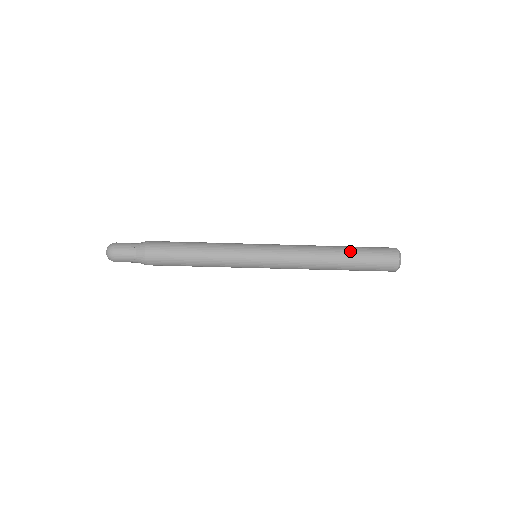
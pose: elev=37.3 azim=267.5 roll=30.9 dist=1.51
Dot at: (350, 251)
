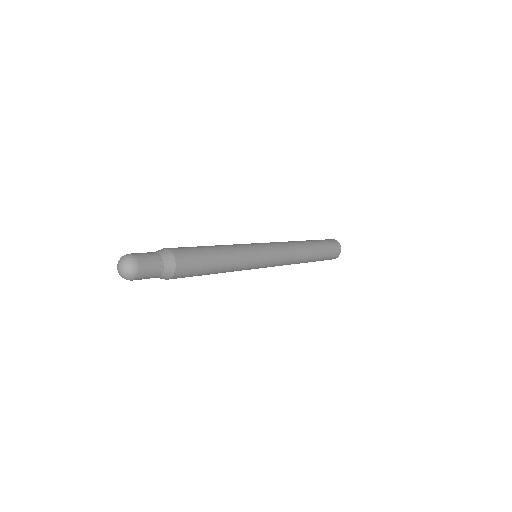
Dot at: (315, 242)
